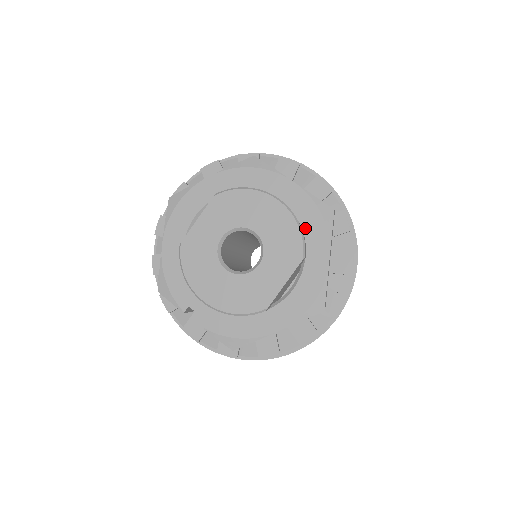
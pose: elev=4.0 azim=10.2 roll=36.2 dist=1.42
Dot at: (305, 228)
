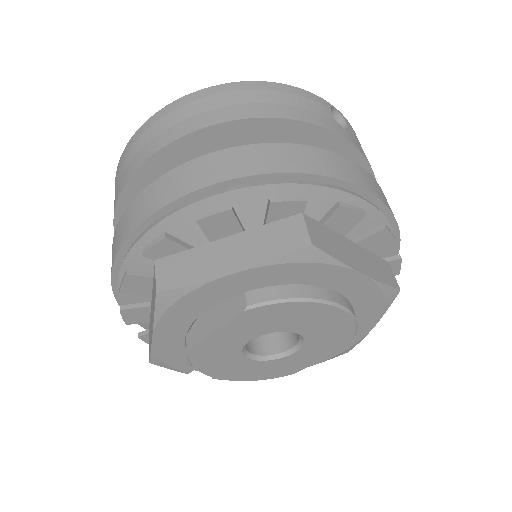
Dot at: (358, 310)
